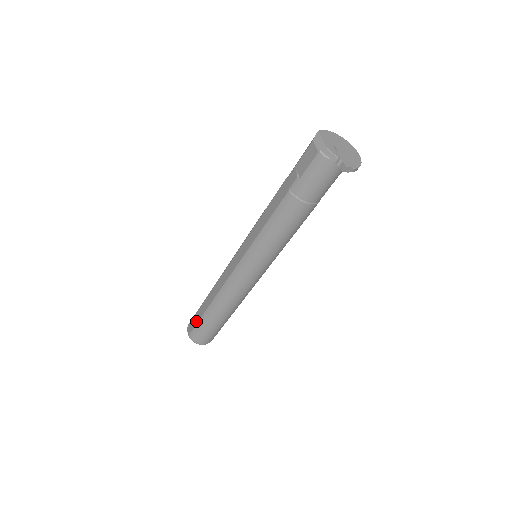
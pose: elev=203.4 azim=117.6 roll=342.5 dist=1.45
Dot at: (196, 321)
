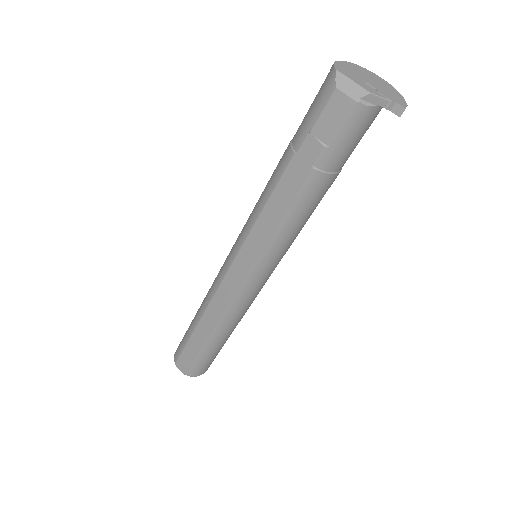
Dot at: (192, 357)
